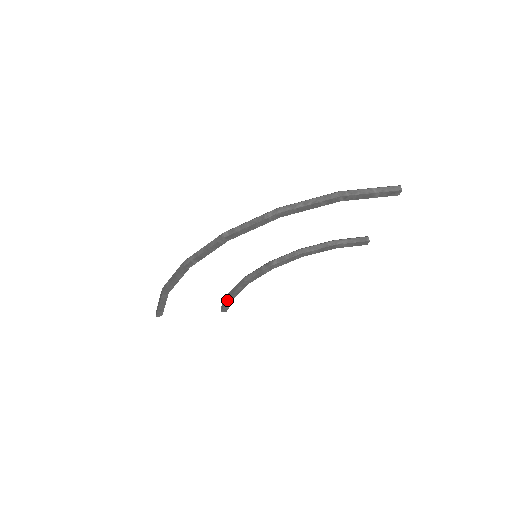
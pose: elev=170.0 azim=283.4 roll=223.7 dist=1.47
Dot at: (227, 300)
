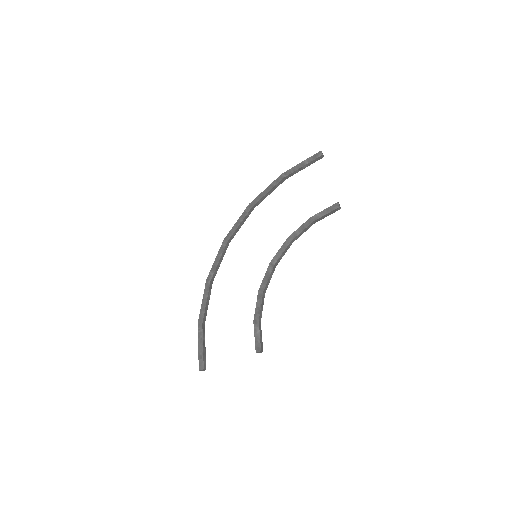
Dot at: (254, 327)
